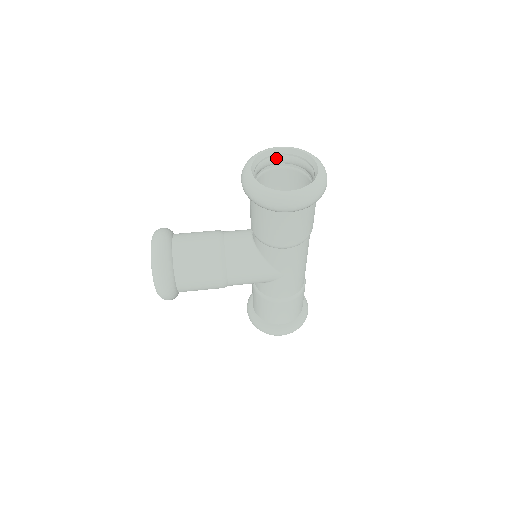
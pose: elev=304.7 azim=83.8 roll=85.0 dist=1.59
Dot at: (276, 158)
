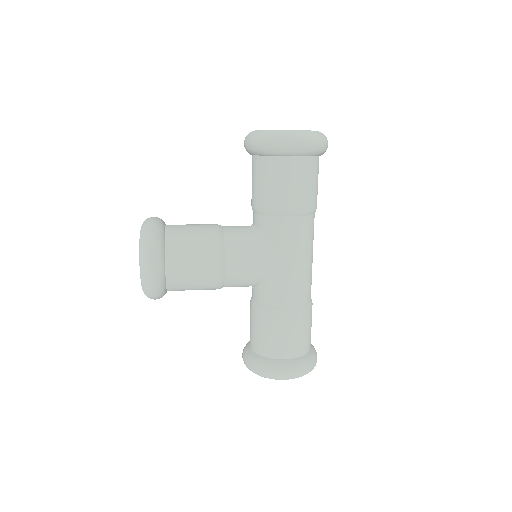
Dot at: occluded
